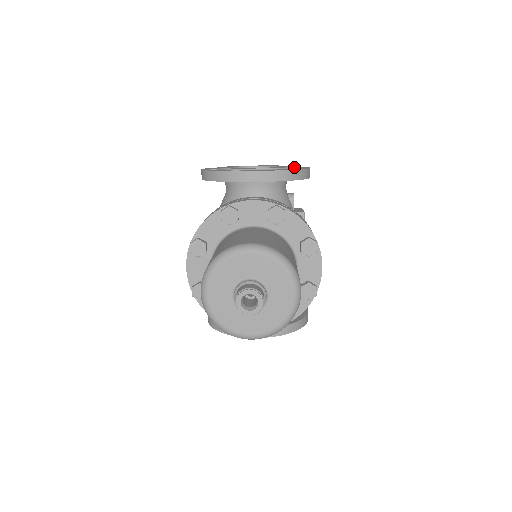
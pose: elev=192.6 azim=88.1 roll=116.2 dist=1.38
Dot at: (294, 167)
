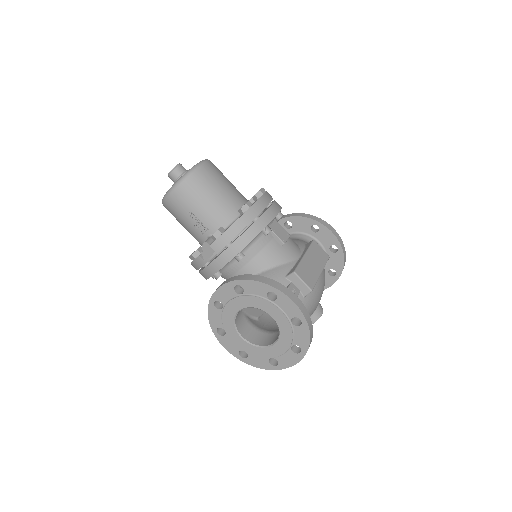
Dot at: occluded
